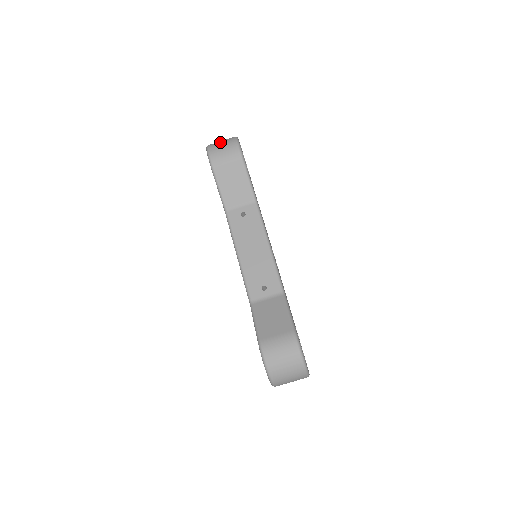
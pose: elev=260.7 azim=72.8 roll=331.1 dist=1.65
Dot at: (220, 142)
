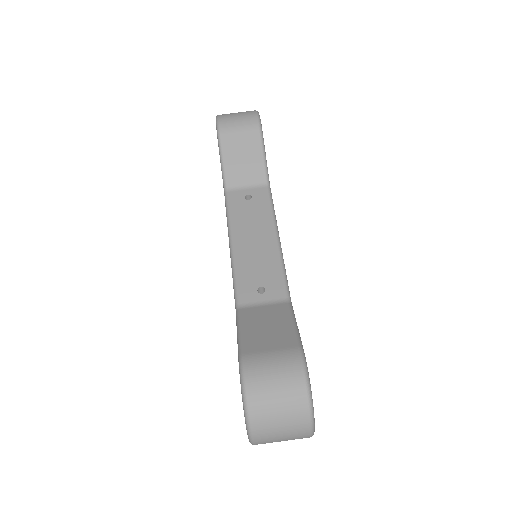
Dot at: occluded
